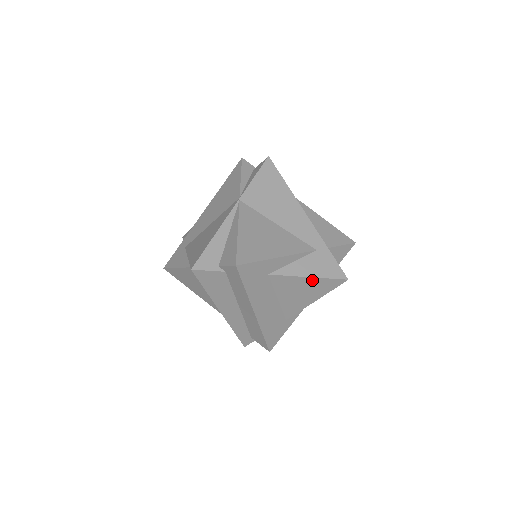
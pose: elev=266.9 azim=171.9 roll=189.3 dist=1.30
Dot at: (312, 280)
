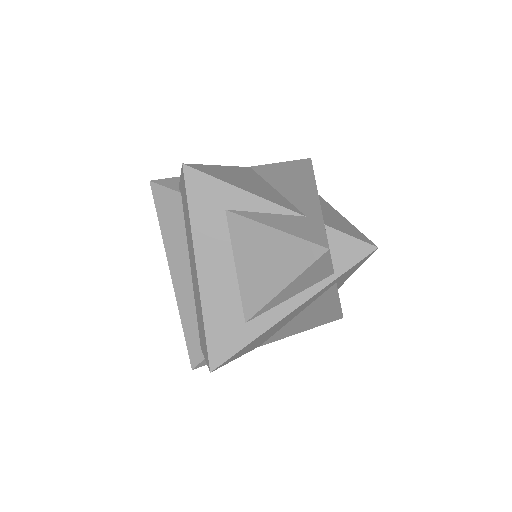
Dot at: (279, 236)
